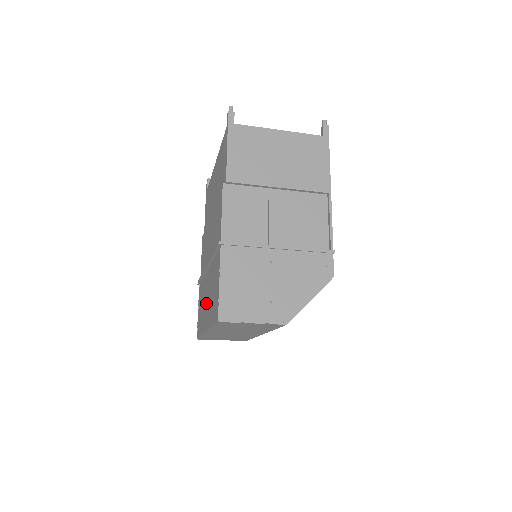
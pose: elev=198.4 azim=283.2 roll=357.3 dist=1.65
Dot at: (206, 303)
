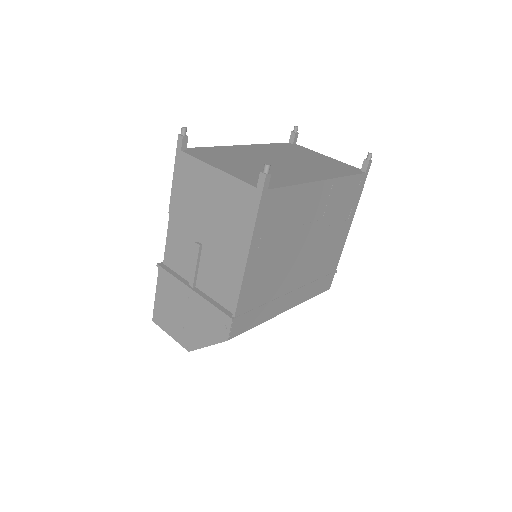
Dot at: occluded
